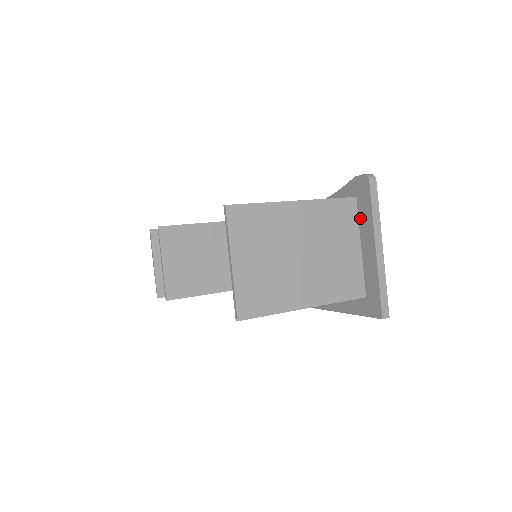
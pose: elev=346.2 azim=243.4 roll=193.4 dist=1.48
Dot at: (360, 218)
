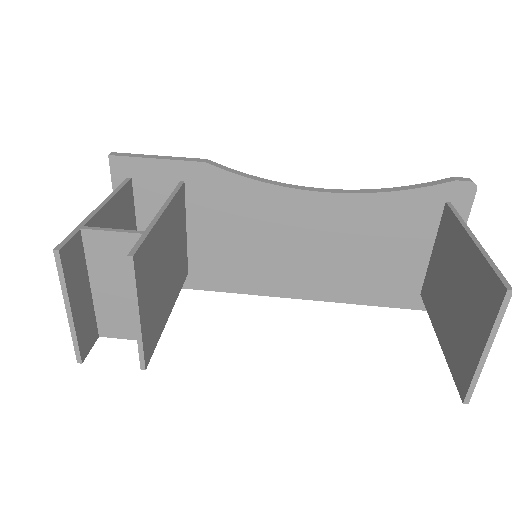
Dot at: occluded
